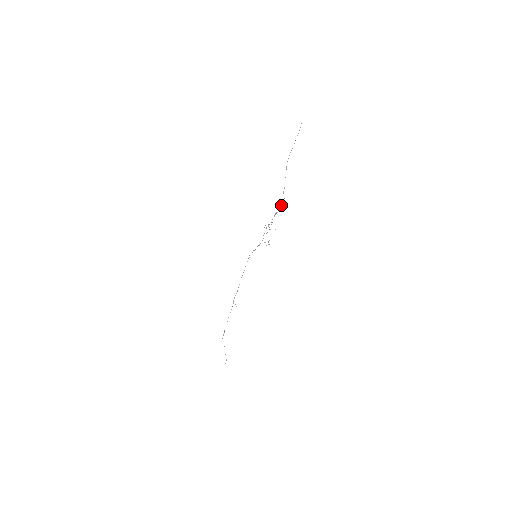
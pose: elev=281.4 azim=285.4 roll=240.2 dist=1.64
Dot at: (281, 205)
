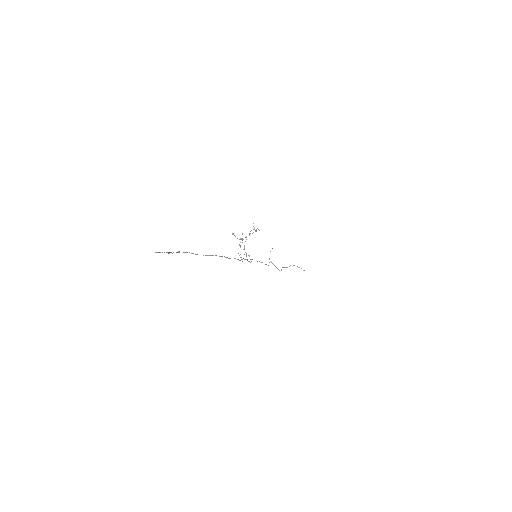
Dot at: occluded
